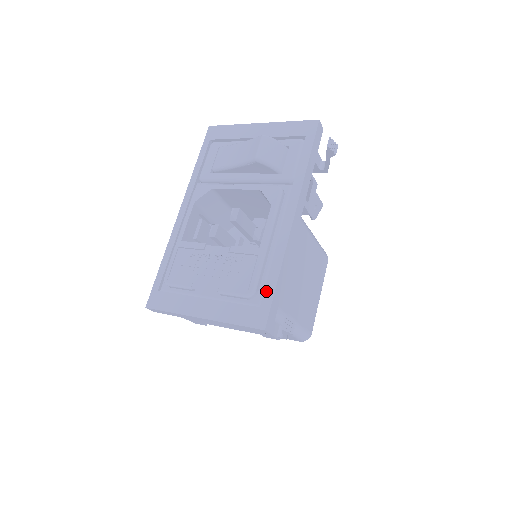
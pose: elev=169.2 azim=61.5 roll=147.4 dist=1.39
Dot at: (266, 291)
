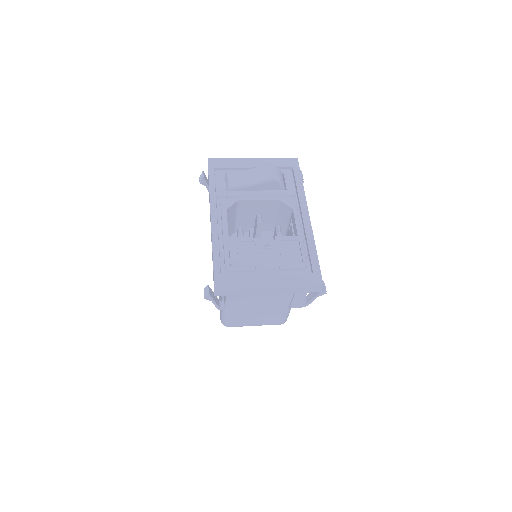
Dot at: (313, 263)
